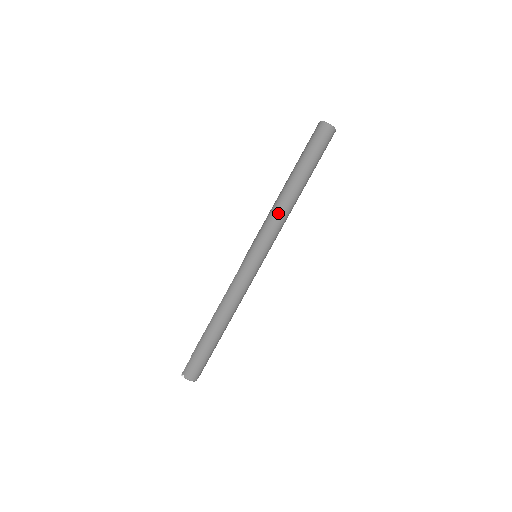
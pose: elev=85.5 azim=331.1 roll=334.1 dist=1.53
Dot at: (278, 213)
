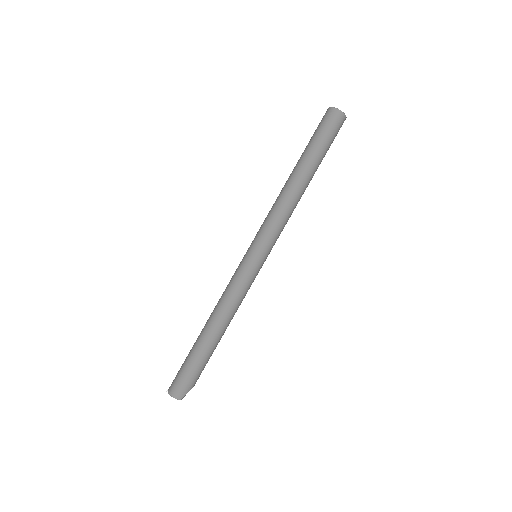
Dot at: (276, 204)
